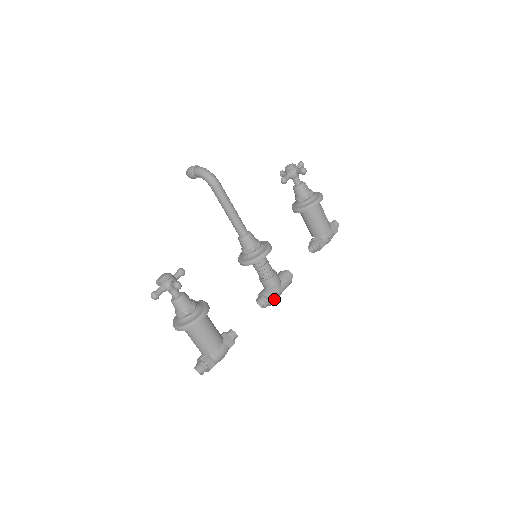
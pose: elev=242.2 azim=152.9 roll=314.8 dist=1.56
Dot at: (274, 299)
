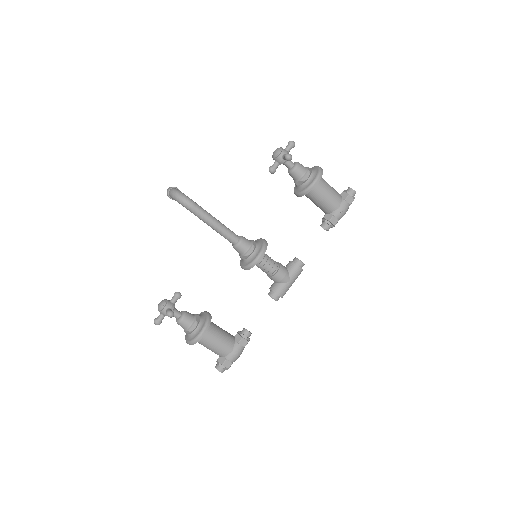
Dot at: (284, 292)
